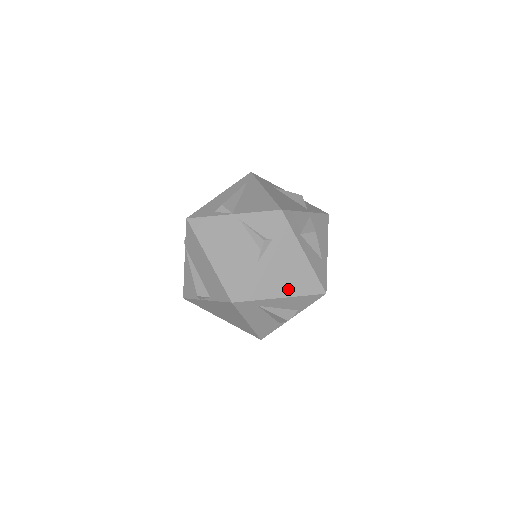
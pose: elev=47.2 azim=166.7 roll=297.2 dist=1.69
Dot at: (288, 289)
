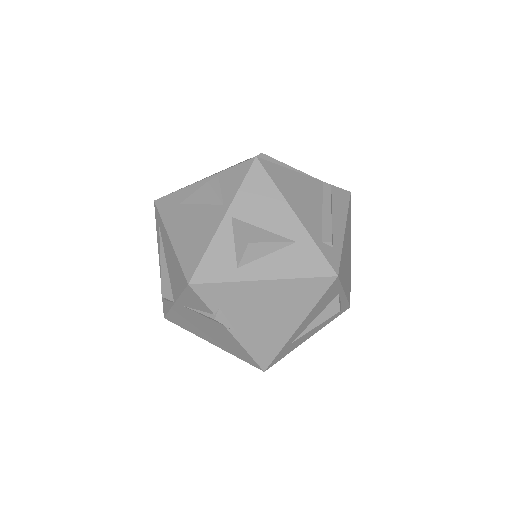
Dot at: (294, 316)
